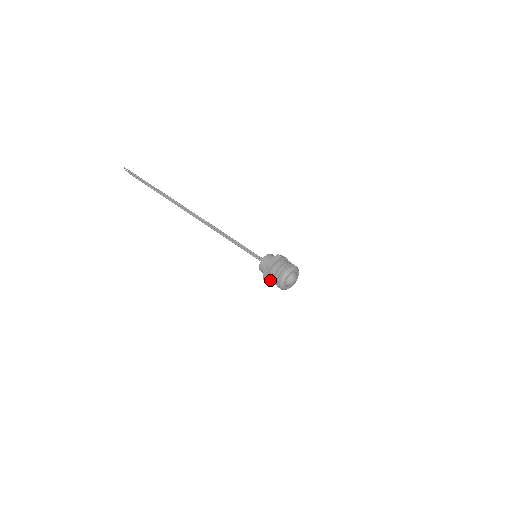
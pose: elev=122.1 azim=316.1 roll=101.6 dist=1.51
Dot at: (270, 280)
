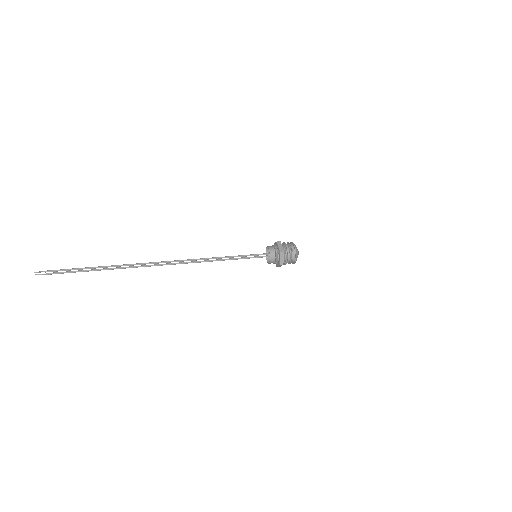
Dot at: (285, 262)
